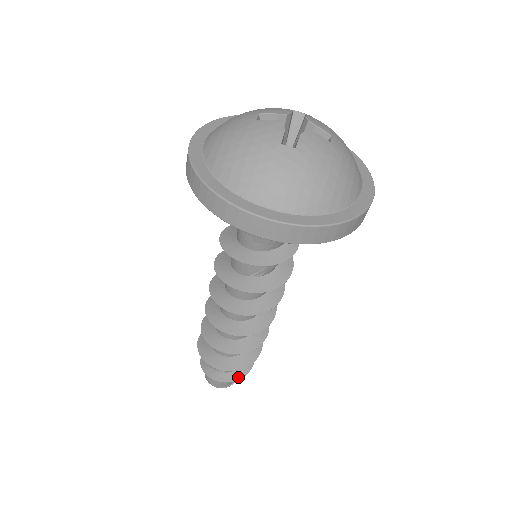
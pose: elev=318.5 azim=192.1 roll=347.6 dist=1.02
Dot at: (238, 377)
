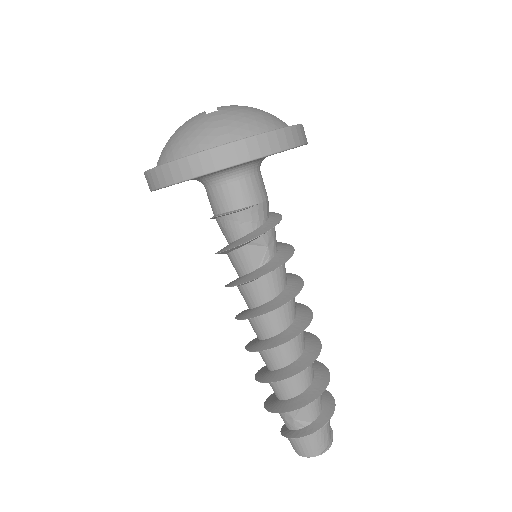
Dot at: (327, 418)
